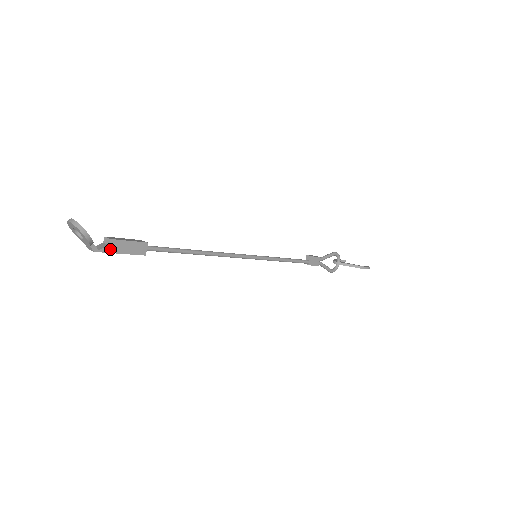
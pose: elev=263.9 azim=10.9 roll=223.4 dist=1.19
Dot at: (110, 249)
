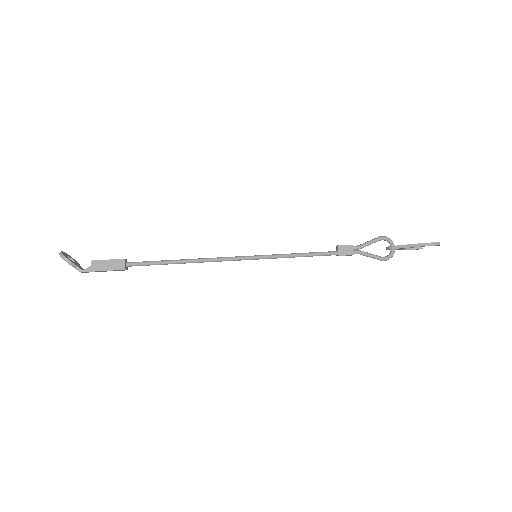
Dot at: (92, 268)
